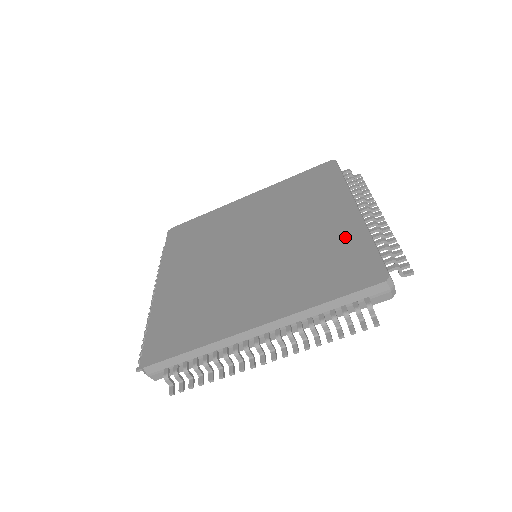
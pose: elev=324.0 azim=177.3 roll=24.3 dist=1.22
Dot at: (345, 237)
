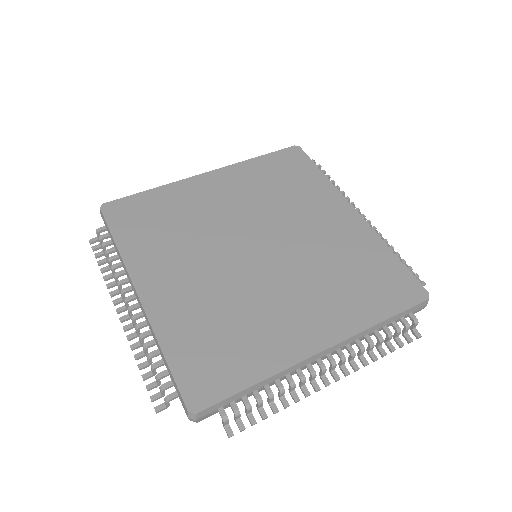
Dot at: (364, 246)
